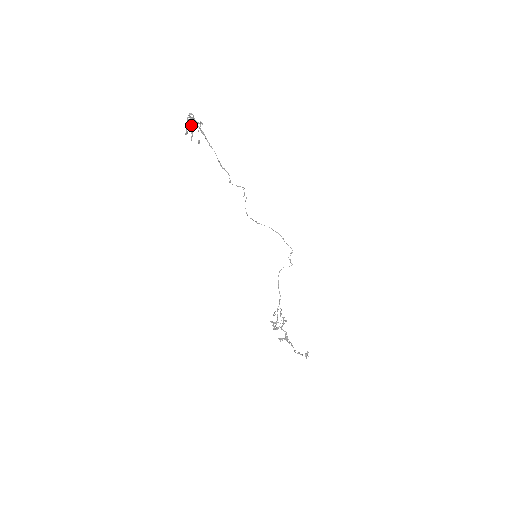
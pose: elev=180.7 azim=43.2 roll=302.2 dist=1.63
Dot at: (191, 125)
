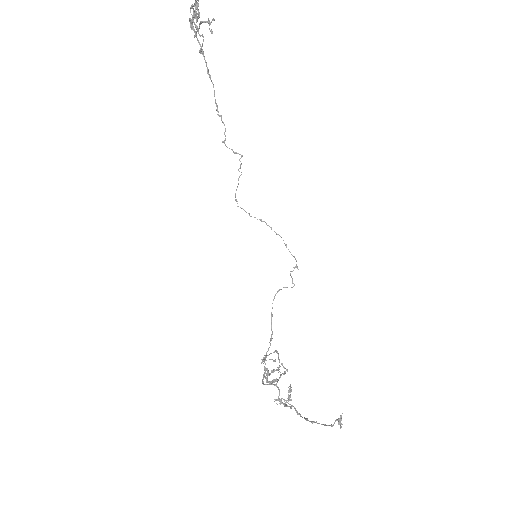
Dot at: (198, 14)
